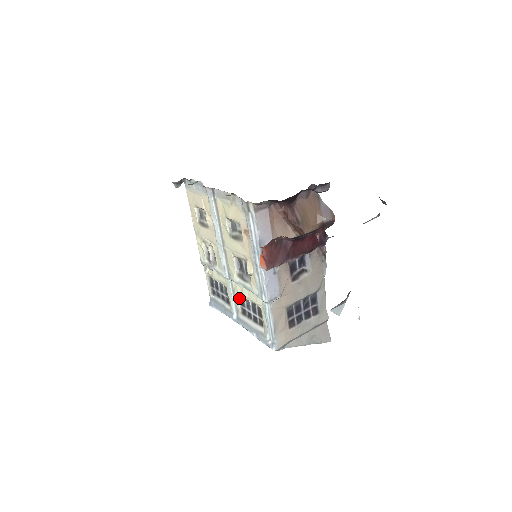
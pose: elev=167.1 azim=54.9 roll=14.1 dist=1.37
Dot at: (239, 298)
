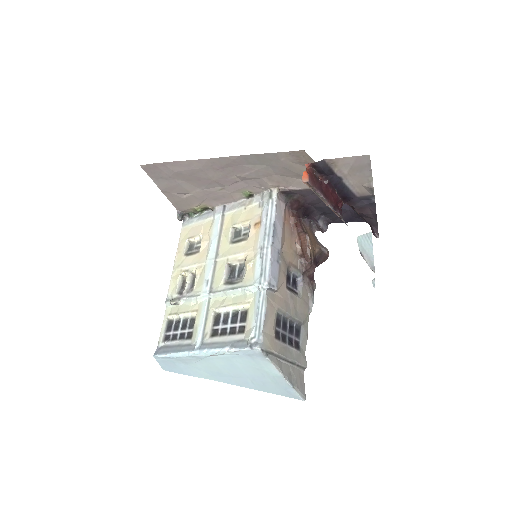
Dot at: (213, 317)
